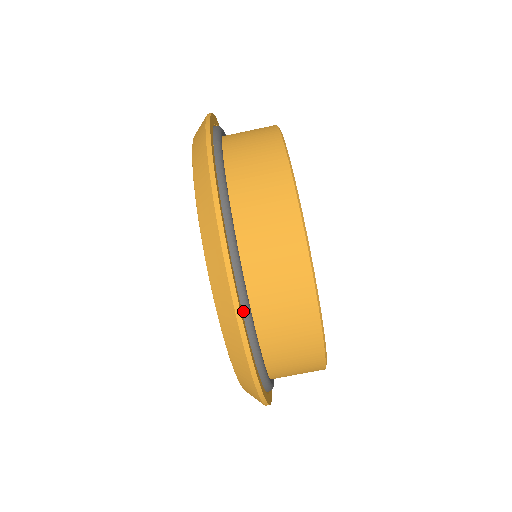
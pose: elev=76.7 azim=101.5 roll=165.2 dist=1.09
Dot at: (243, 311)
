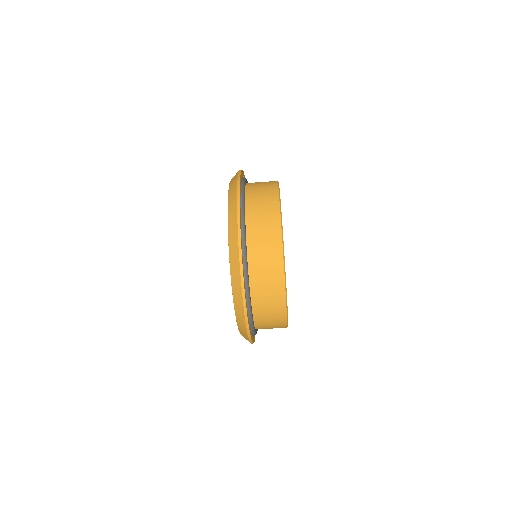
Dot at: (250, 327)
